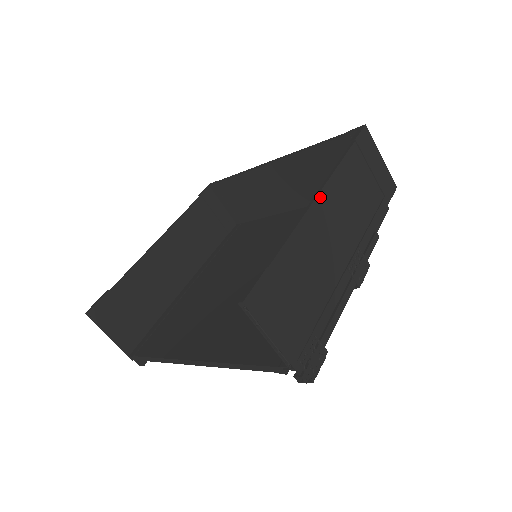
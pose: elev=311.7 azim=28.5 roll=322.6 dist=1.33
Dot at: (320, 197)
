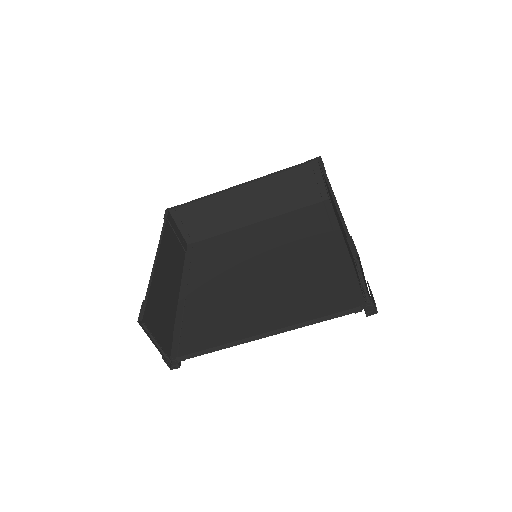
Dot at: (335, 198)
